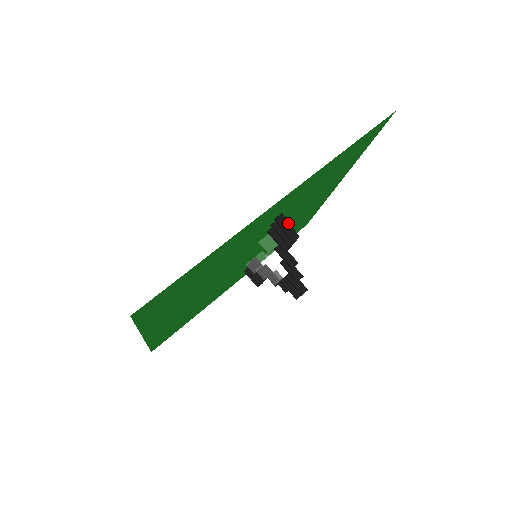
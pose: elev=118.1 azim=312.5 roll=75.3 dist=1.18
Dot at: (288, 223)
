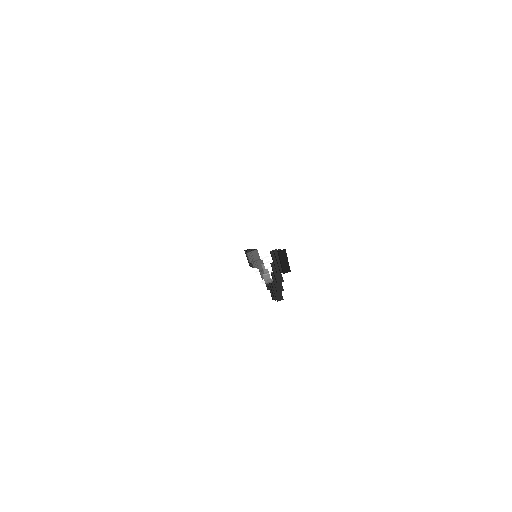
Dot at: (287, 258)
